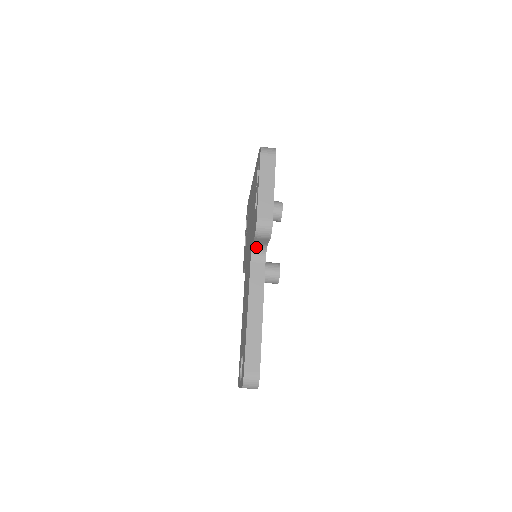
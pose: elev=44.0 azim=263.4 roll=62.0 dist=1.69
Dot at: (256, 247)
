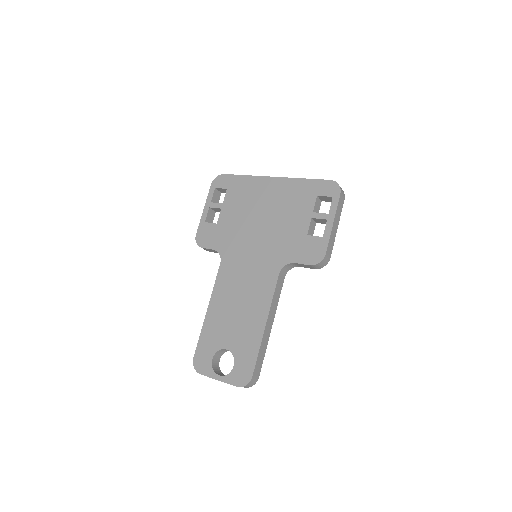
Dot at: (290, 264)
